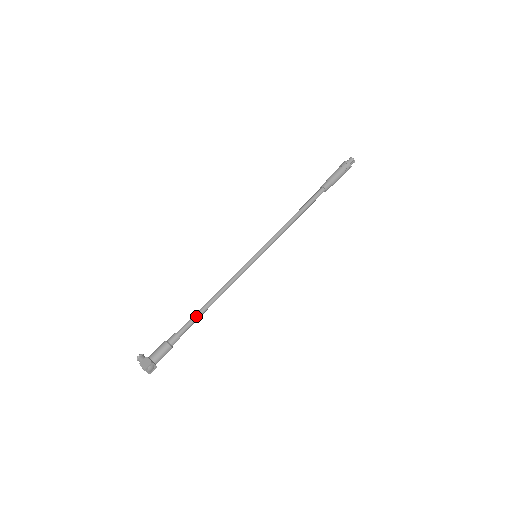
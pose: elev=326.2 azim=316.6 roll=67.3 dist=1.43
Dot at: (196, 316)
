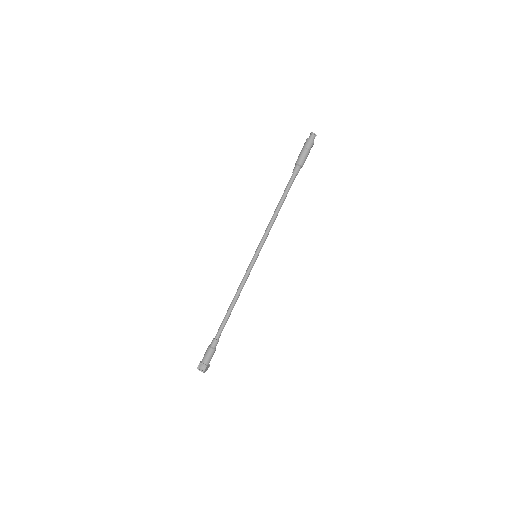
Dot at: (223, 320)
